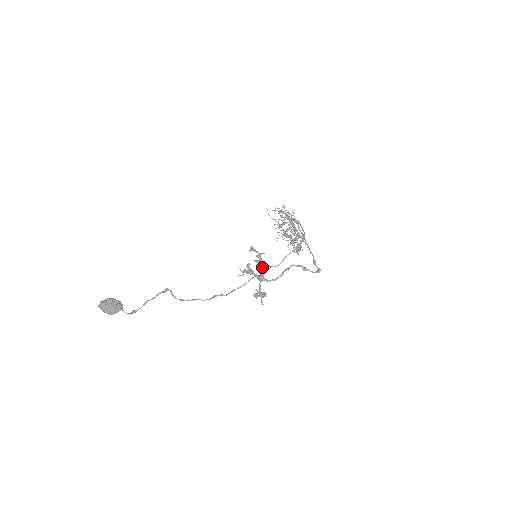
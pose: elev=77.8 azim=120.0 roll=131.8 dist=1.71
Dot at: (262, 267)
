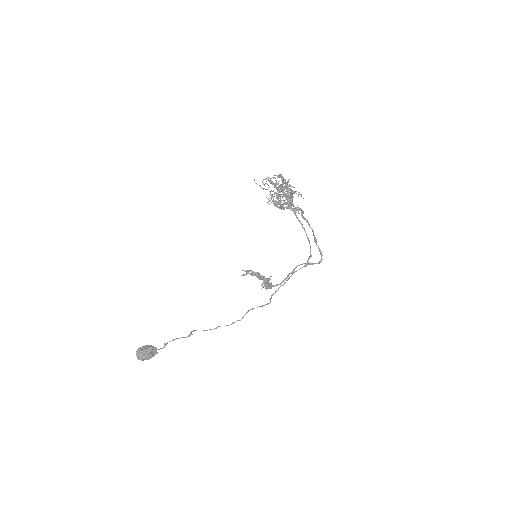
Dot at: (270, 286)
